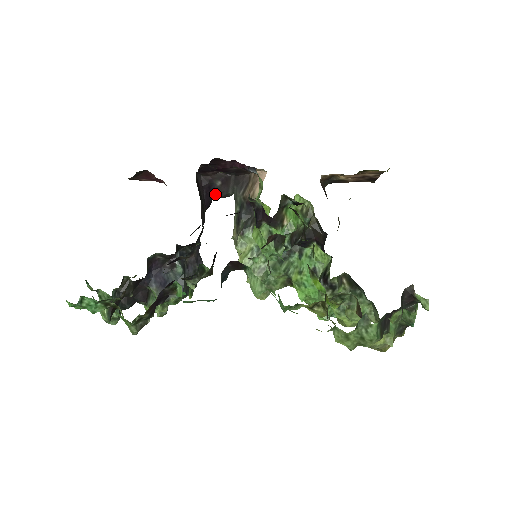
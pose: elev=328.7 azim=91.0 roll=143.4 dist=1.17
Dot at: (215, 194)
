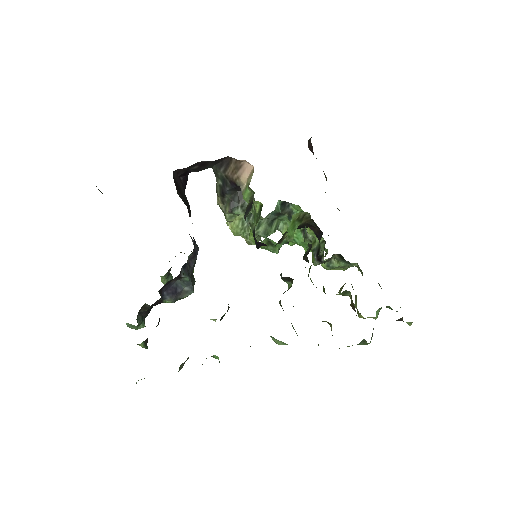
Dot at: occluded
